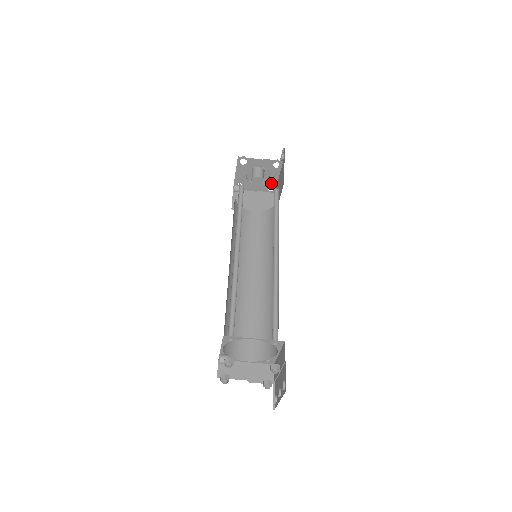
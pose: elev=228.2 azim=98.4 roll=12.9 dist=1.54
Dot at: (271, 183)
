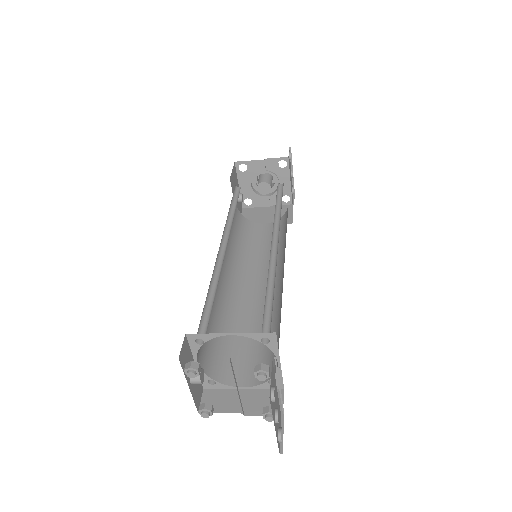
Dot at: (284, 191)
